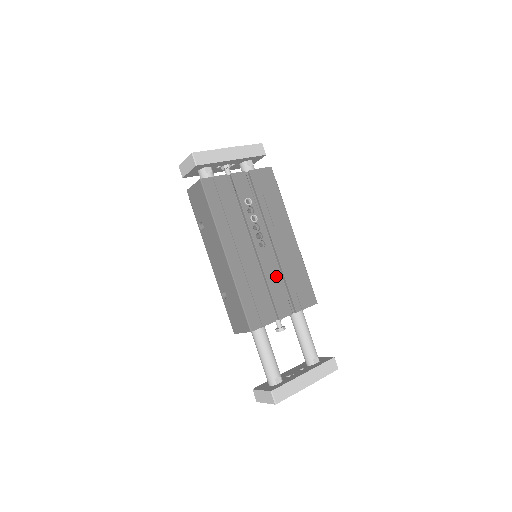
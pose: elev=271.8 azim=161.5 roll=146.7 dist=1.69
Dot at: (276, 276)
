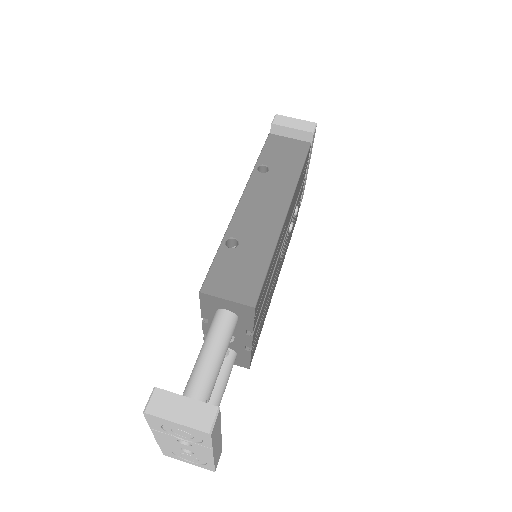
Dot at: occluded
